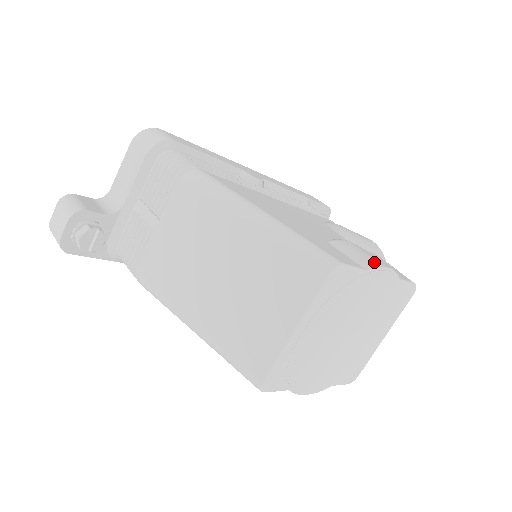
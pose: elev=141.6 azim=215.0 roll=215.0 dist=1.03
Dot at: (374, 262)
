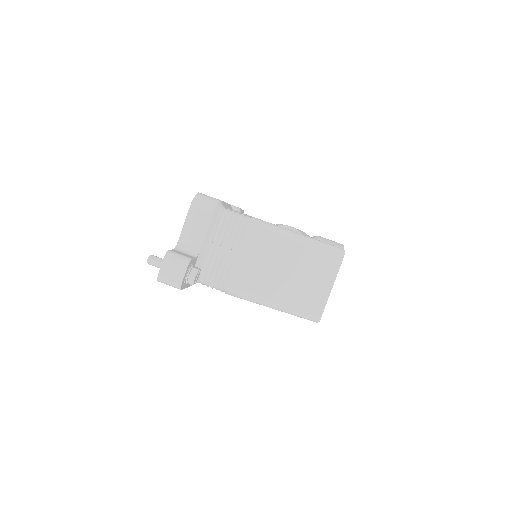
Dot at: (339, 244)
